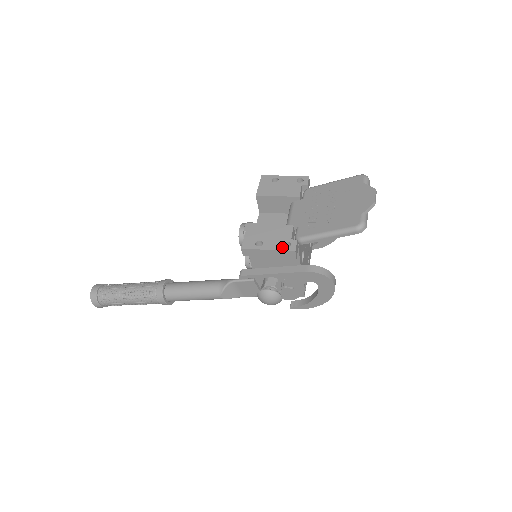
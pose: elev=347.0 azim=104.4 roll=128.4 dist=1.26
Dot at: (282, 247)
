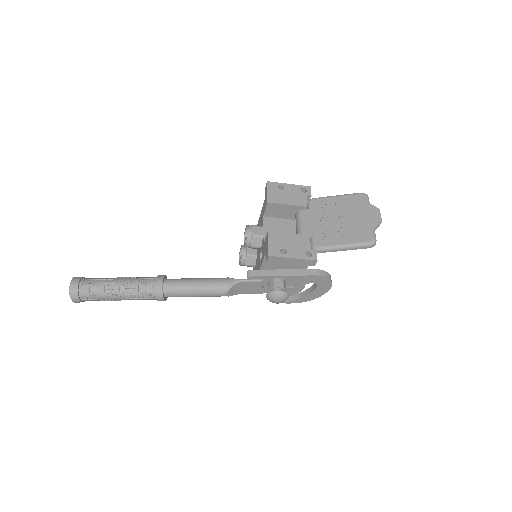
Dot at: (305, 256)
